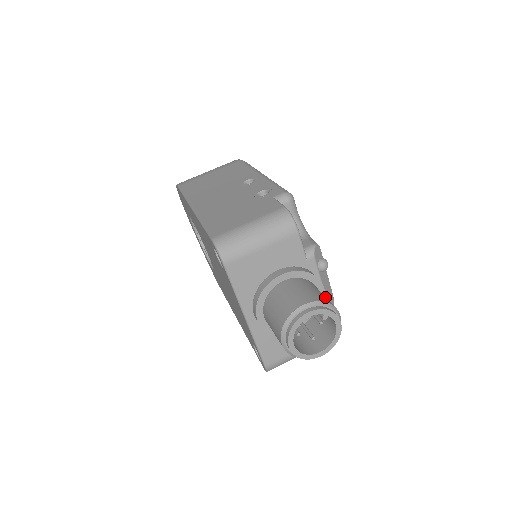
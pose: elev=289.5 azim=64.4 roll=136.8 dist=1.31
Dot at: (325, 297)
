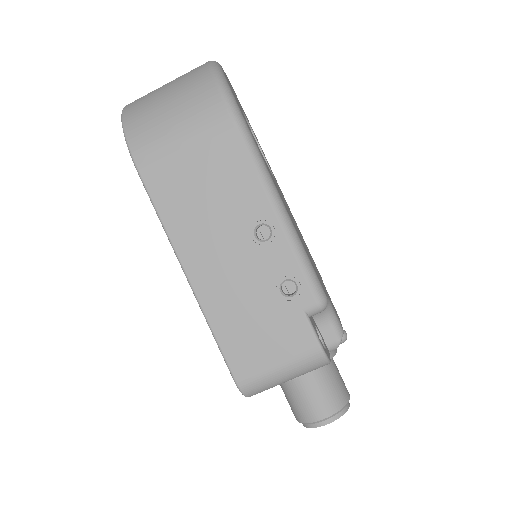
Dot at: (341, 390)
